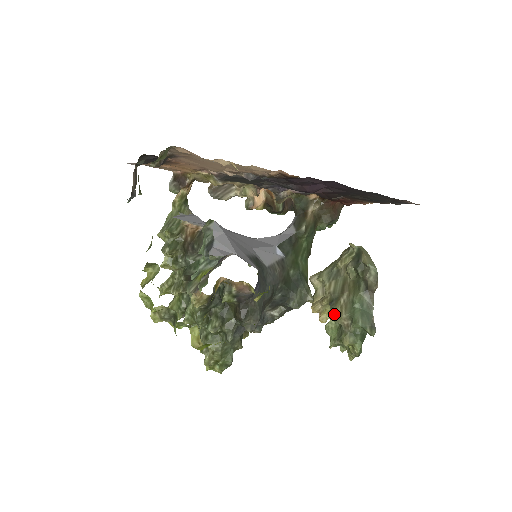
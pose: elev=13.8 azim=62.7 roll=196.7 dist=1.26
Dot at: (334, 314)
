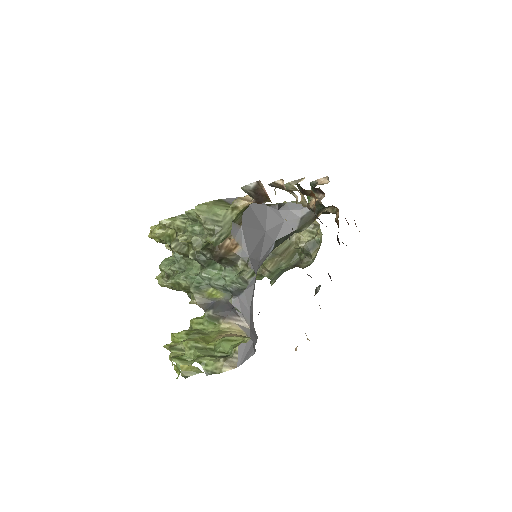
Dot at: (264, 264)
